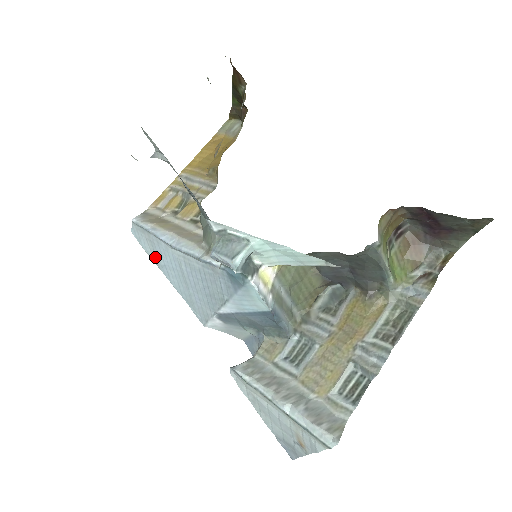
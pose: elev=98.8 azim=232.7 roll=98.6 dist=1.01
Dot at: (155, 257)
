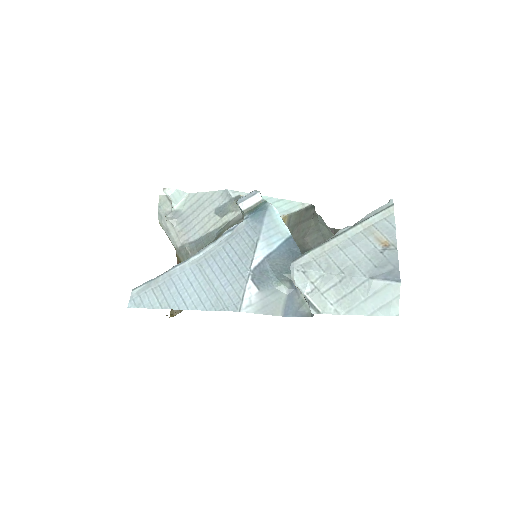
Dot at: (164, 300)
